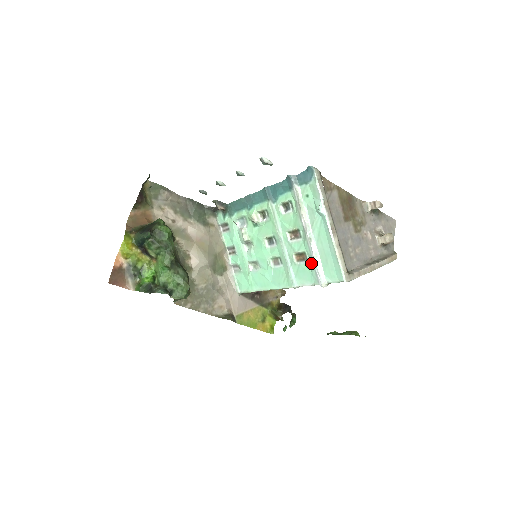
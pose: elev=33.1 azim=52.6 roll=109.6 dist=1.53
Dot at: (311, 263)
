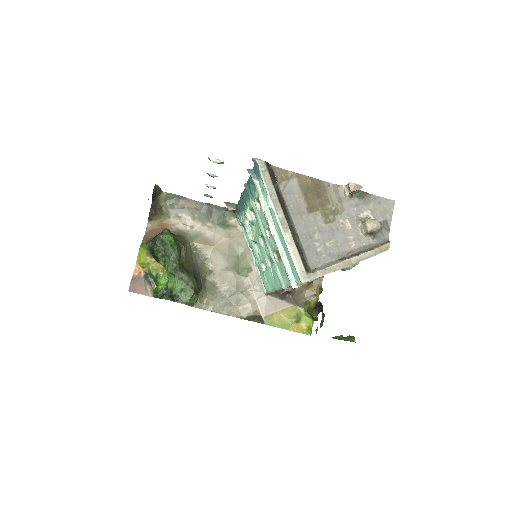
Dot at: occluded
